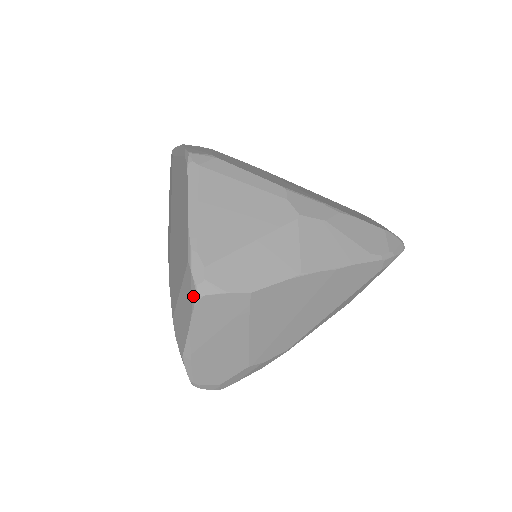
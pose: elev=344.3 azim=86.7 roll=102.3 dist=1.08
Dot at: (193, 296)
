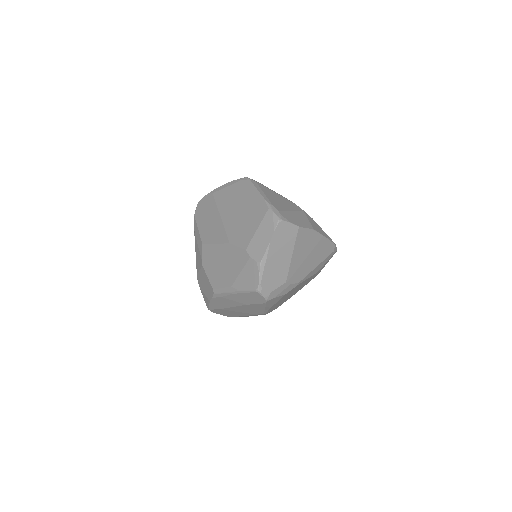
Dot at: (275, 221)
